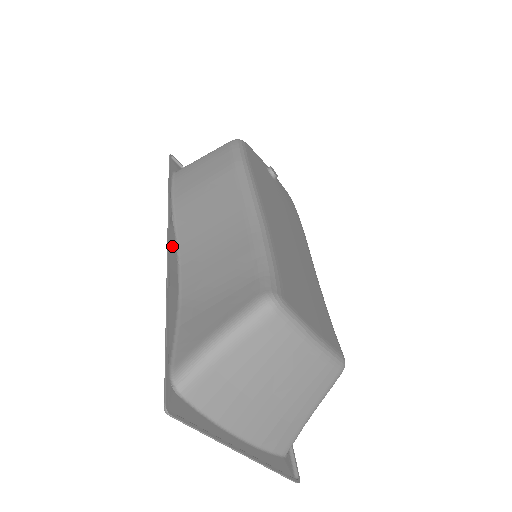
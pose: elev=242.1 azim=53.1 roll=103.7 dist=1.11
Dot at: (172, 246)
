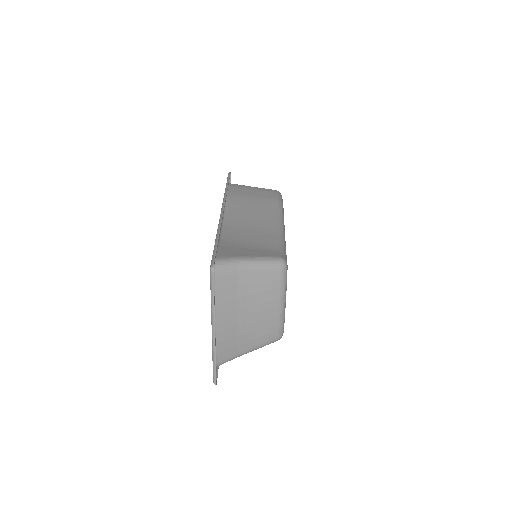
Dot at: occluded
